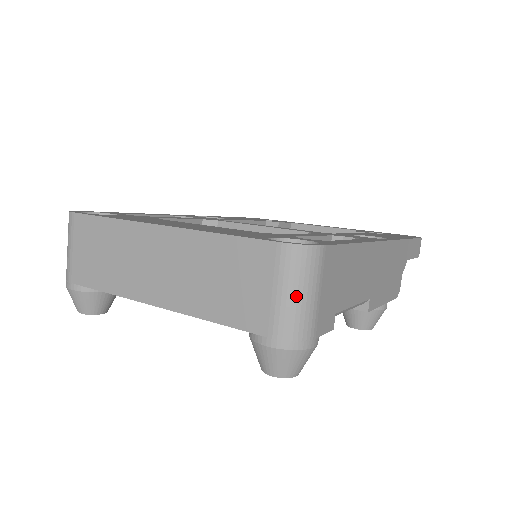
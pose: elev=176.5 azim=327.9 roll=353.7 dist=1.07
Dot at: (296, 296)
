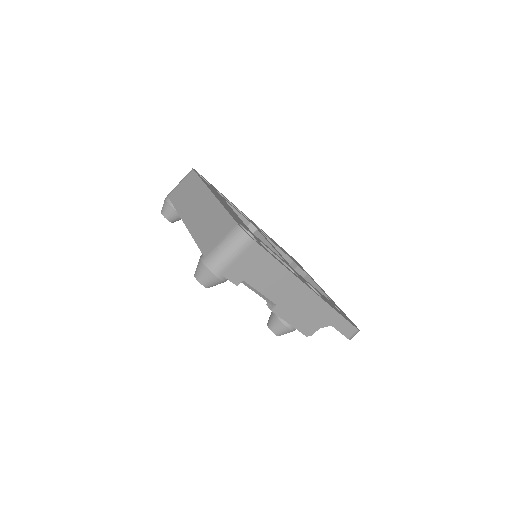
Dot at: (226, 249)
